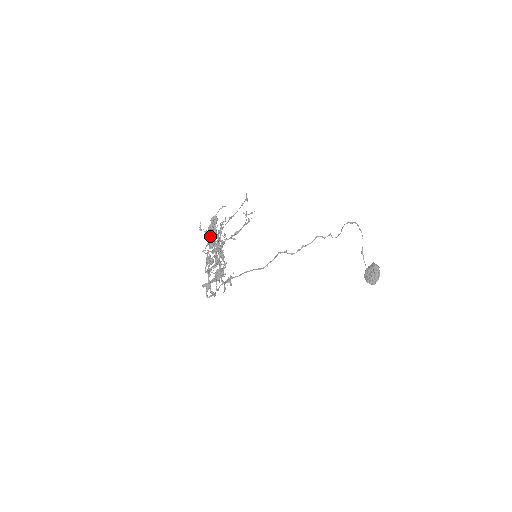
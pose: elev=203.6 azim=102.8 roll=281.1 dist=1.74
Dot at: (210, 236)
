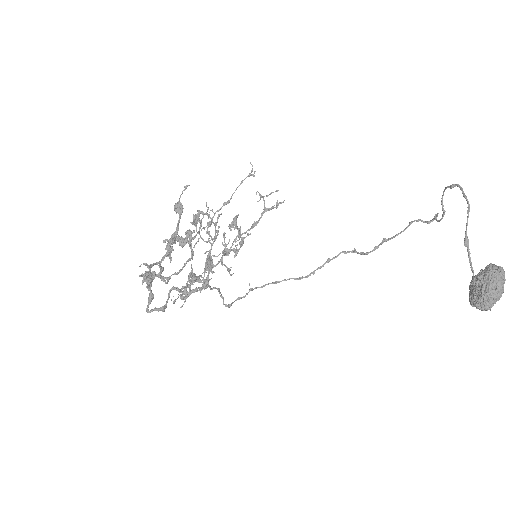
Dot at: (188, 230)
